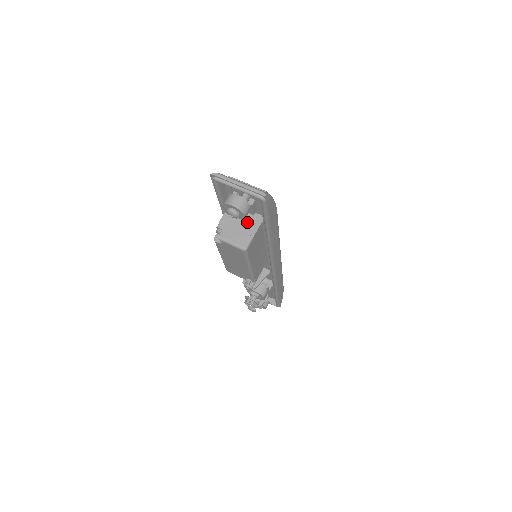
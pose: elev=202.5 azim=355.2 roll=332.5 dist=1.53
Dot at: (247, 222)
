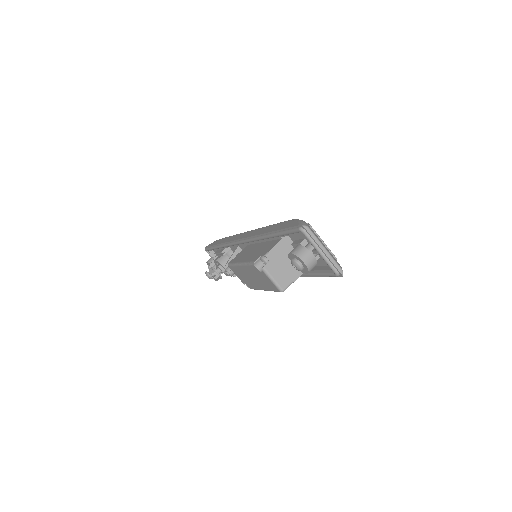
Dot at: occluded
